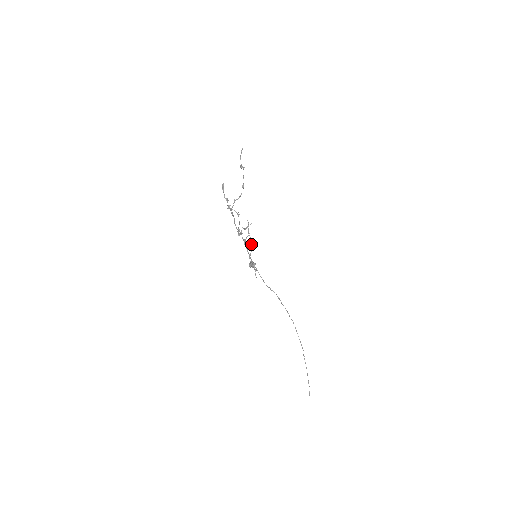
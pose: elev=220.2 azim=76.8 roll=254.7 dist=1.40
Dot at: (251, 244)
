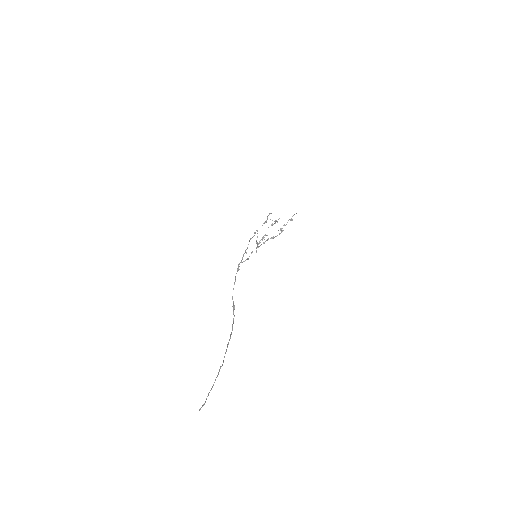
Dot at: occluded
